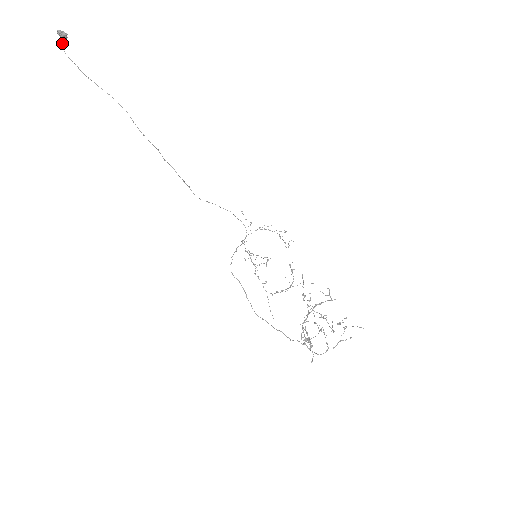
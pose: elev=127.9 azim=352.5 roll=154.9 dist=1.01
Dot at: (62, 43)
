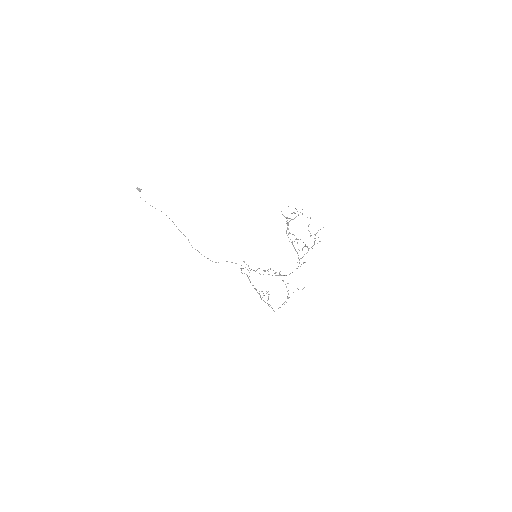
Dot at: occluded
